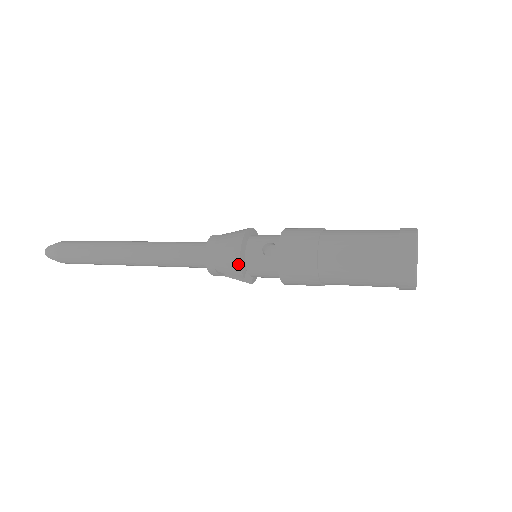
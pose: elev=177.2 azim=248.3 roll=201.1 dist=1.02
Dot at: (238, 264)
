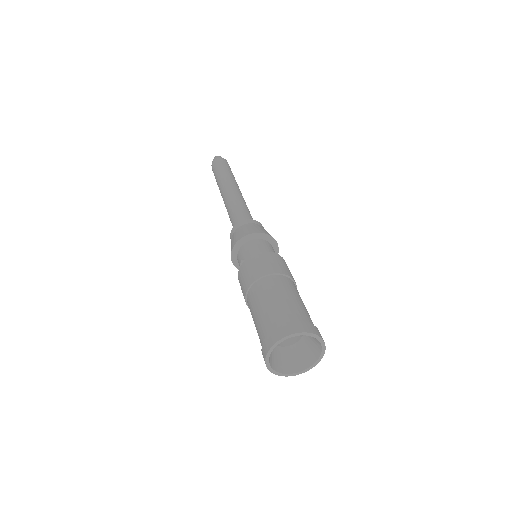
Dot at: (232, 261)
